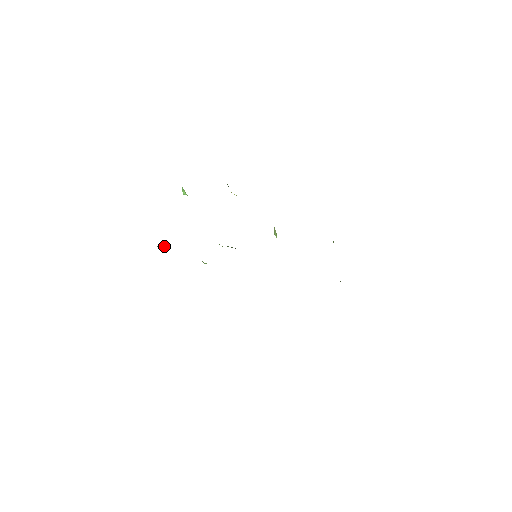
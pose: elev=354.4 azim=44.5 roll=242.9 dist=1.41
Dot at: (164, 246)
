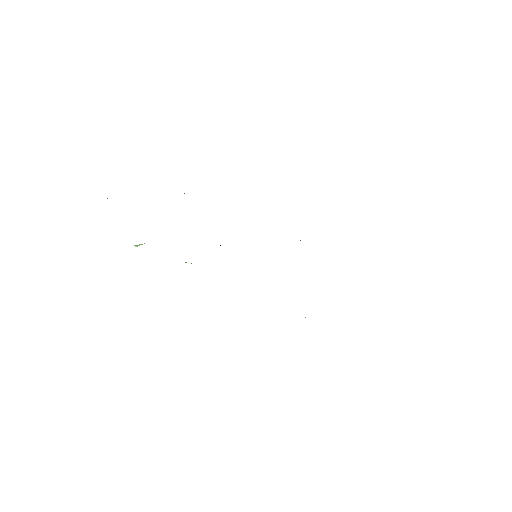
Dot at: (141, 244)
